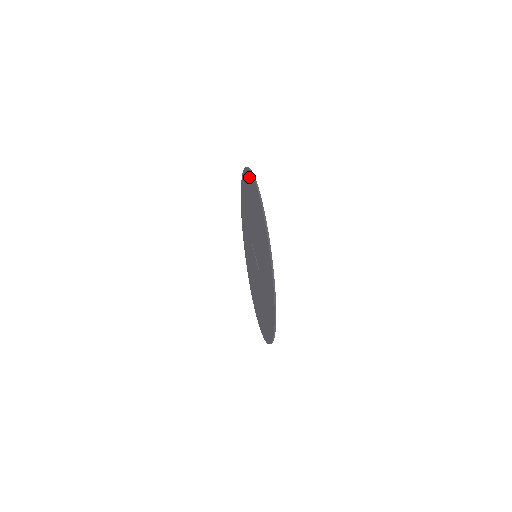
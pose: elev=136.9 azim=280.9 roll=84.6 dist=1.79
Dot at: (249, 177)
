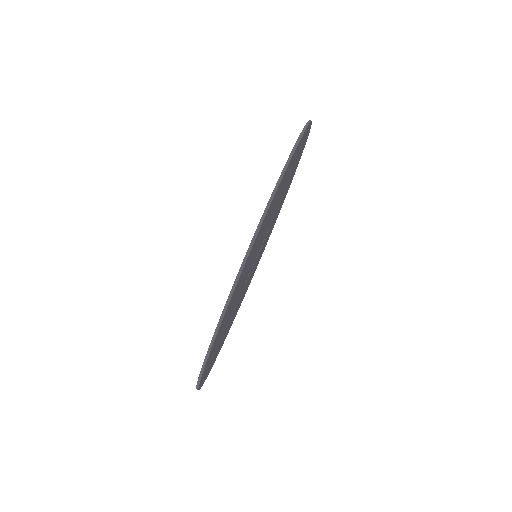
Dot at: occluded
